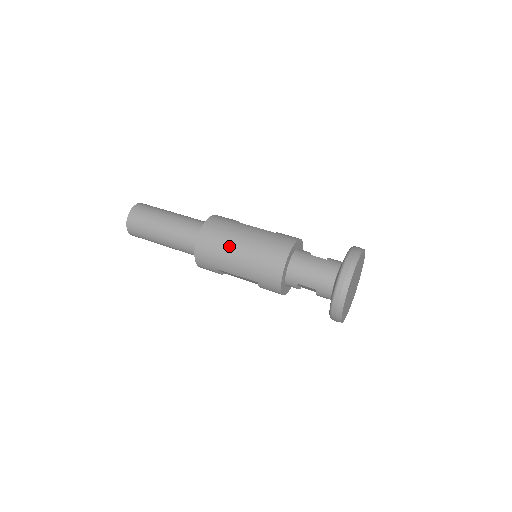
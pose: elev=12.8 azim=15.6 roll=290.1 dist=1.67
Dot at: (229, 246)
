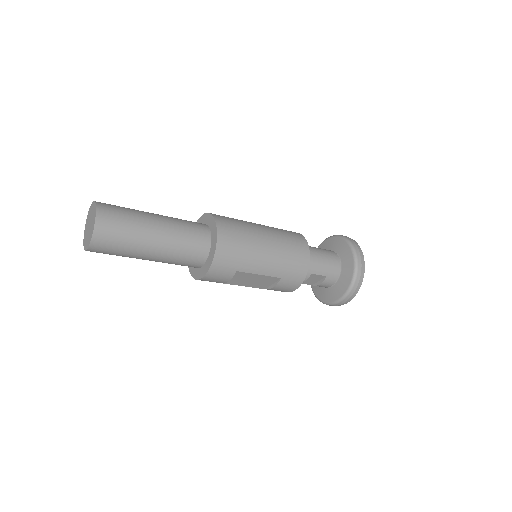
Dot at: (255, 240)
